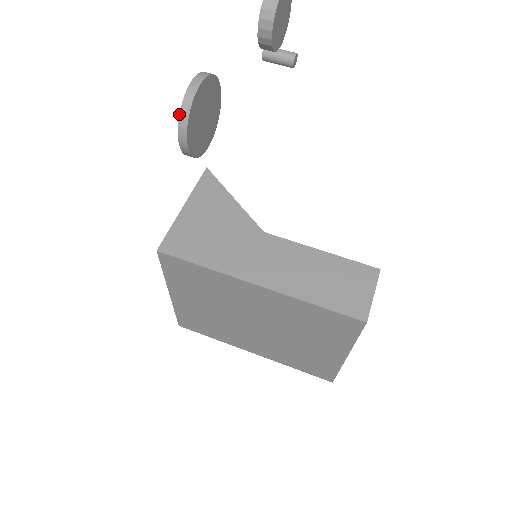
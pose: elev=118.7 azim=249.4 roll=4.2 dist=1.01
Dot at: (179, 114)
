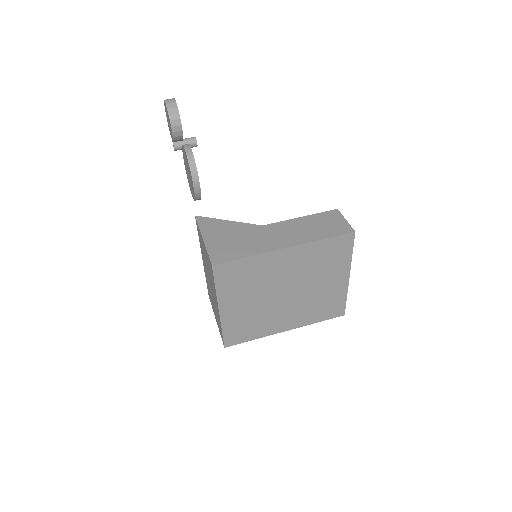
Dot at: (189, 168)
